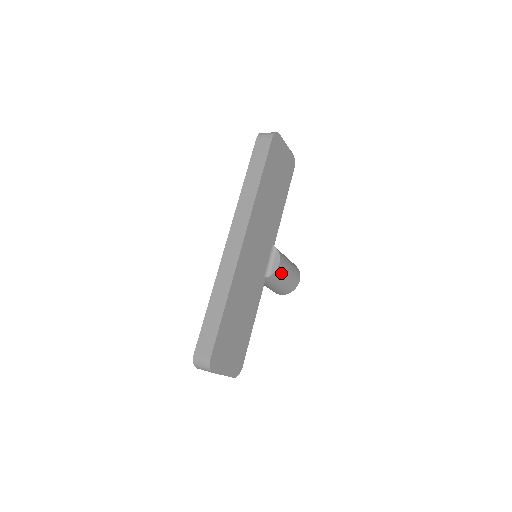
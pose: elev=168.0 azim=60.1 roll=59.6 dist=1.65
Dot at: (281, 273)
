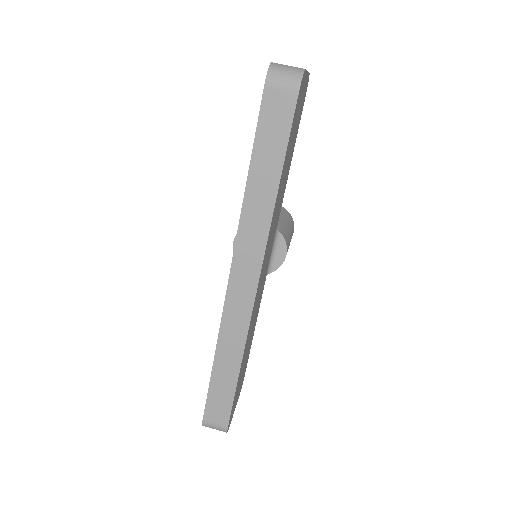
Dot at: occluded
